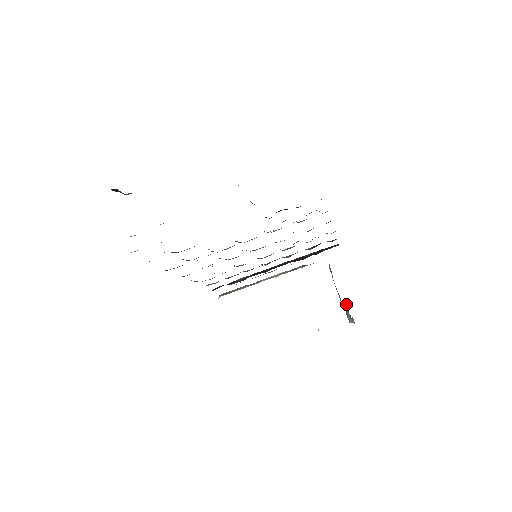
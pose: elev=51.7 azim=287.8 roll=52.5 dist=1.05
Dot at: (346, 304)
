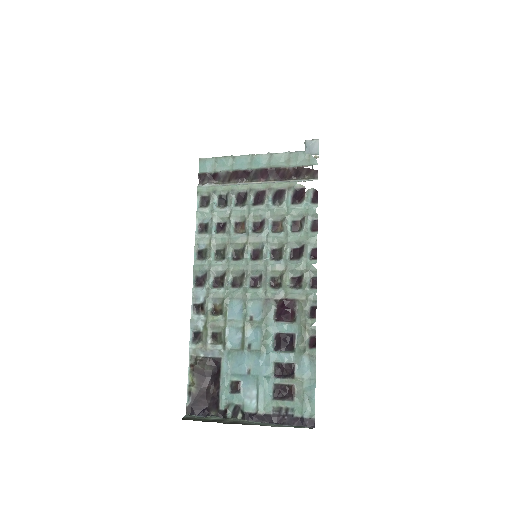
Dot at: occluded
